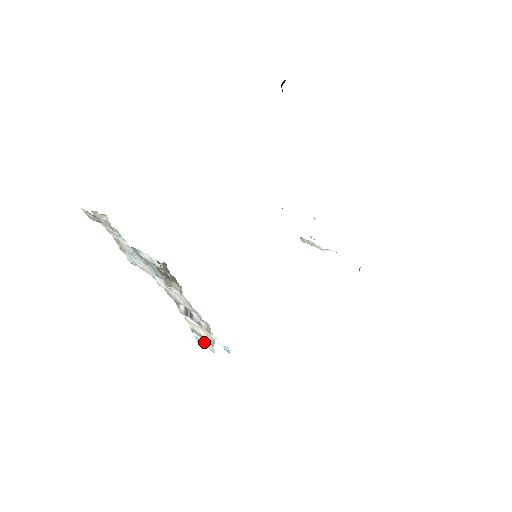
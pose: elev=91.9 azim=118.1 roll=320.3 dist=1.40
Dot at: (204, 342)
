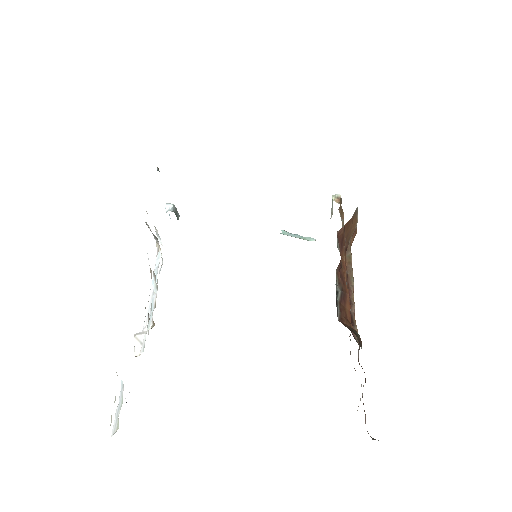
Dot at: occluded
